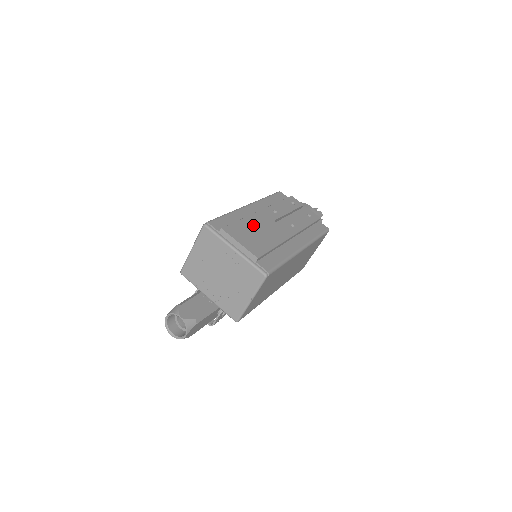
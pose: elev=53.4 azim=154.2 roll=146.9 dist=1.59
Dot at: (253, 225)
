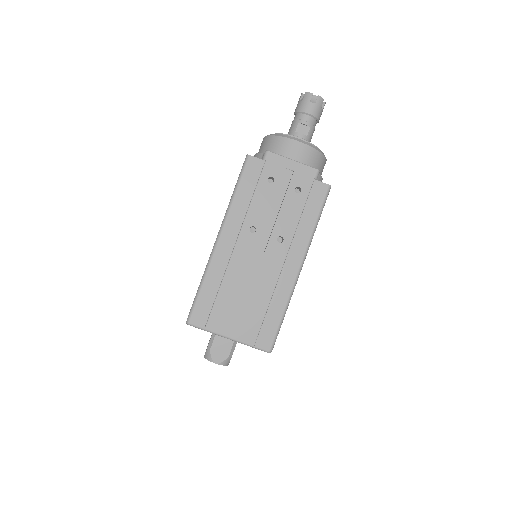
Dot at: (235, 288)
